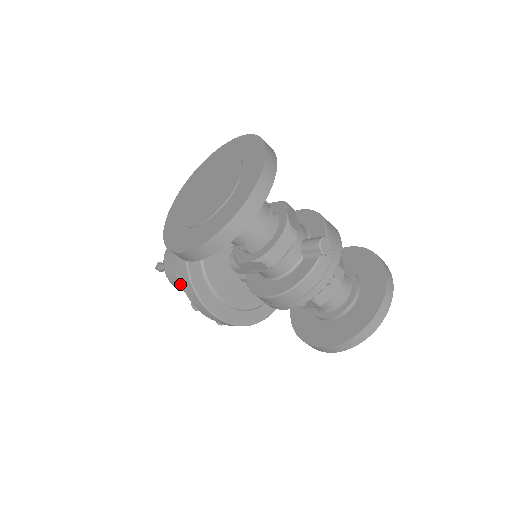
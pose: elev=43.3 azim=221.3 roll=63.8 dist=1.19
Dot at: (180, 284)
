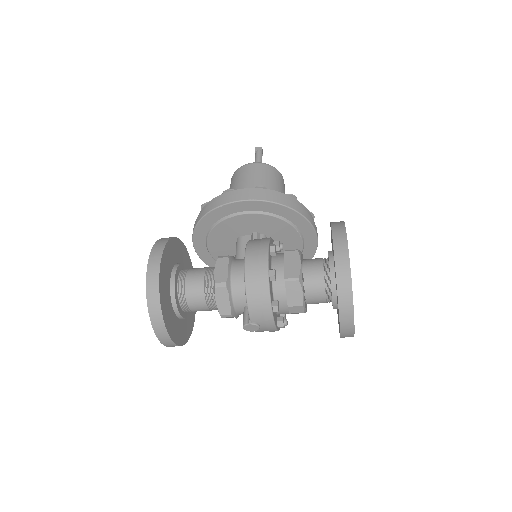
Dot at: occluded
